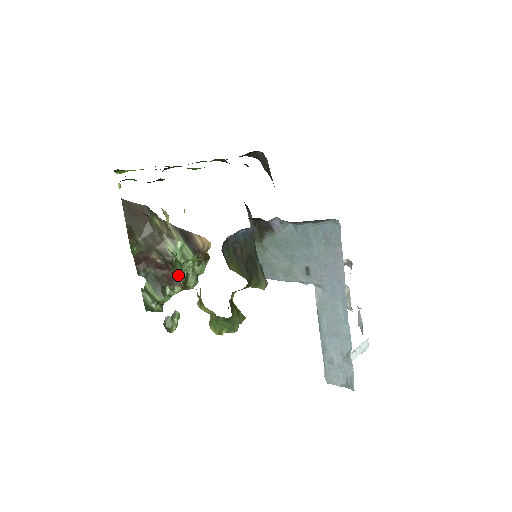
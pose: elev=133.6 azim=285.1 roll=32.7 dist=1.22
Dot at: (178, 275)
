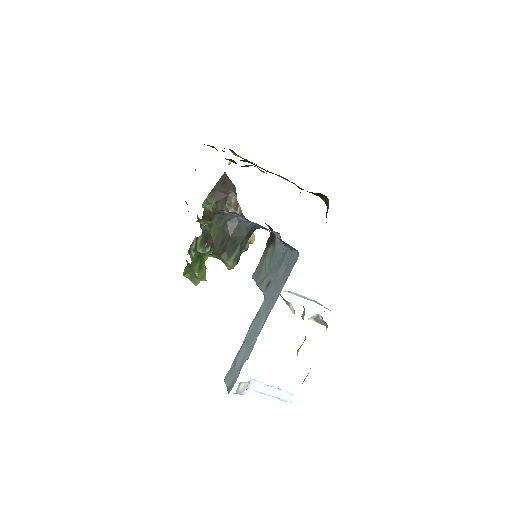
Dot at: occluded
